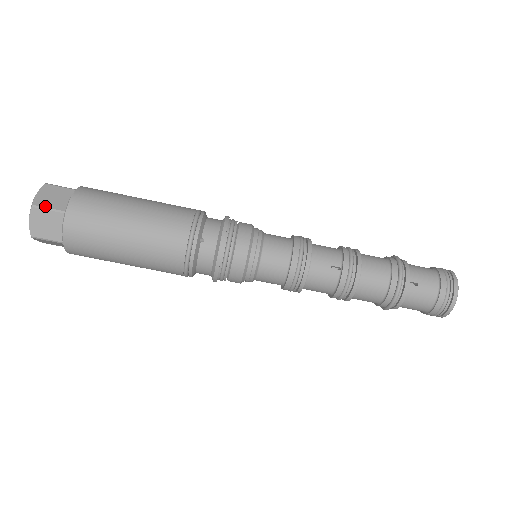
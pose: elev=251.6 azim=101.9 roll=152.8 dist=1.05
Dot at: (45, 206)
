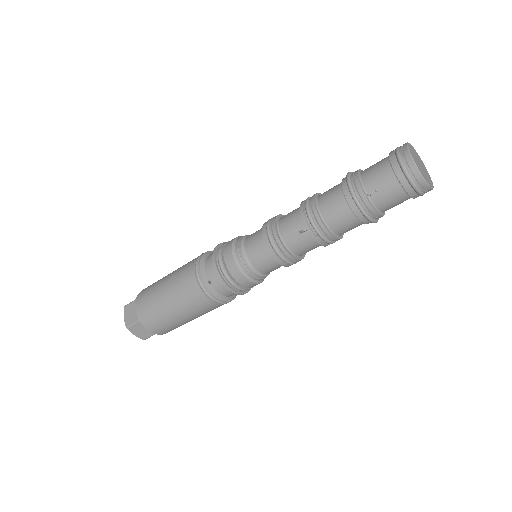
Dot at: (131, 324)
